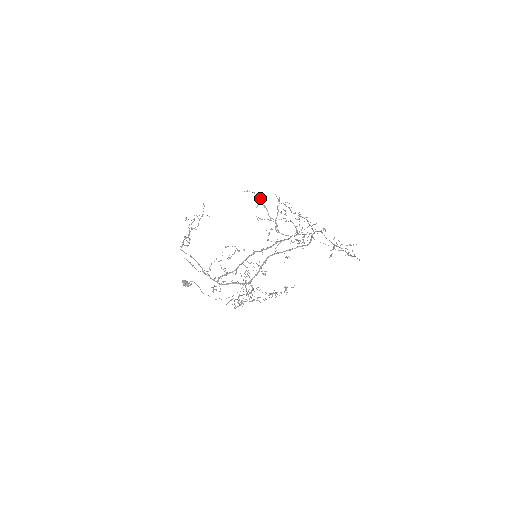
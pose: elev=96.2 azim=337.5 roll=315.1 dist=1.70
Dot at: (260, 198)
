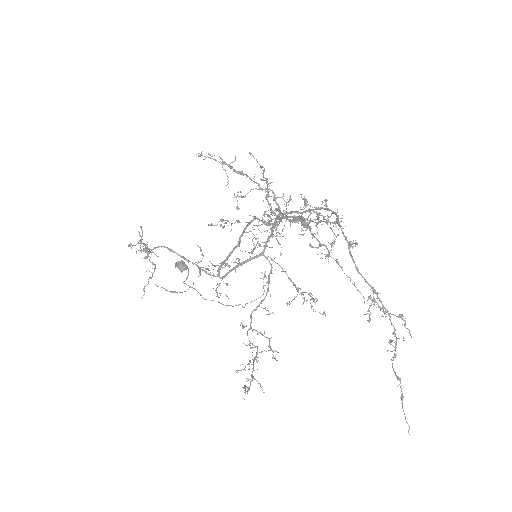
Dot at: (227, 164)
